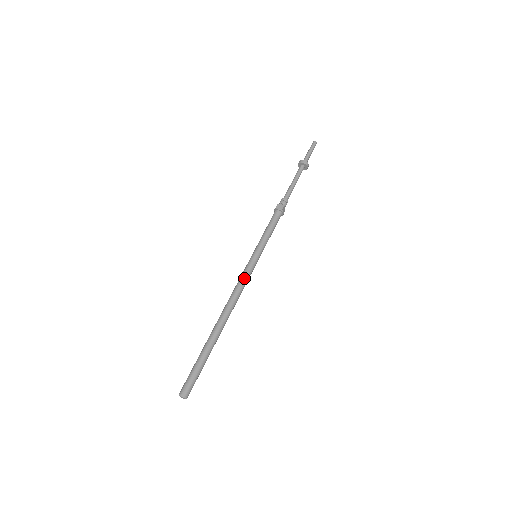
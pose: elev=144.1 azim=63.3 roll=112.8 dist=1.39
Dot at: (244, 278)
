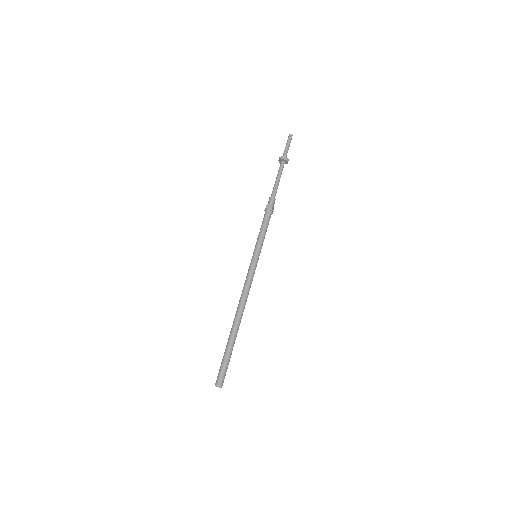
Dot at: (250, 279)
